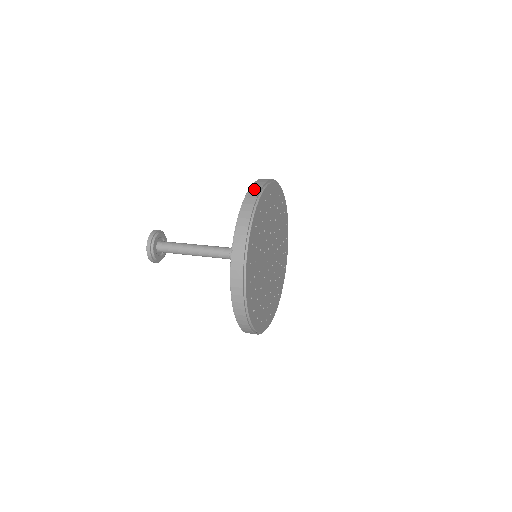
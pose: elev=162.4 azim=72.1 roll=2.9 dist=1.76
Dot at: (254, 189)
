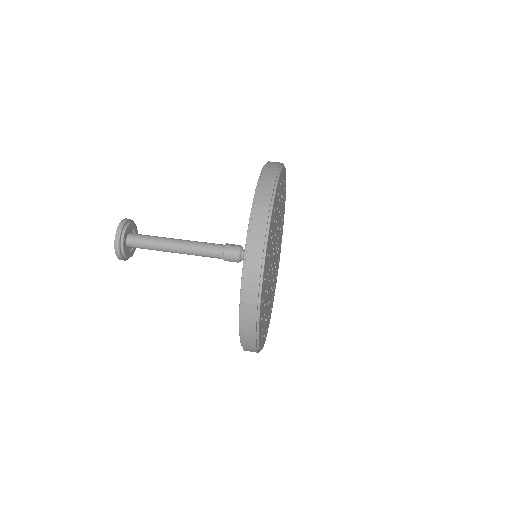
Dot at: (248, 315)
